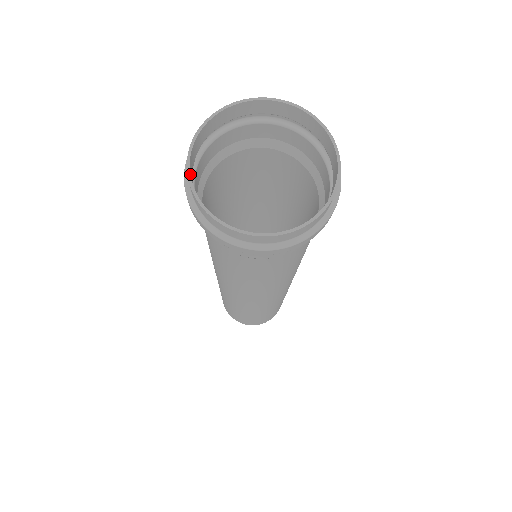
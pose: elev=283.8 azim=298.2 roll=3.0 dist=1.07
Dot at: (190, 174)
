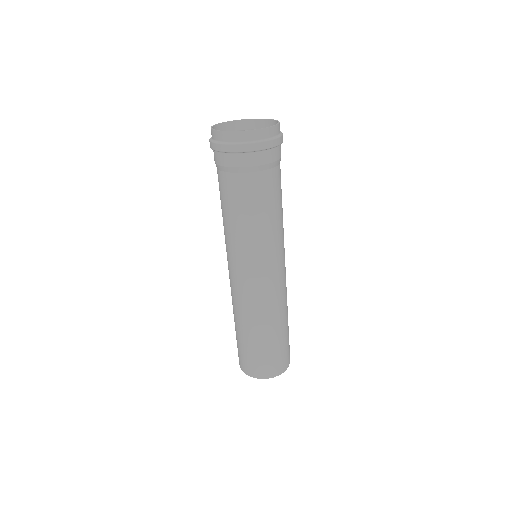
Dot at: (218, 130)
